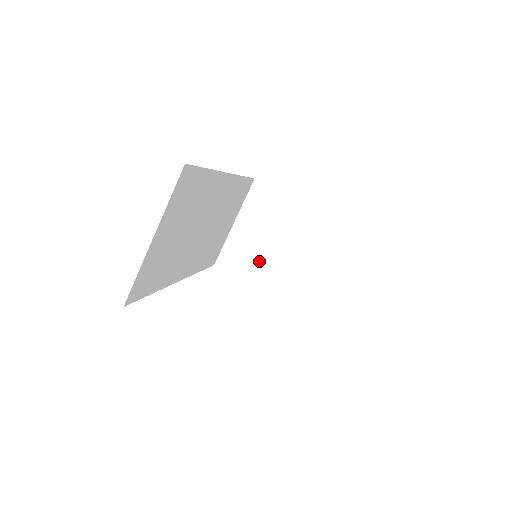
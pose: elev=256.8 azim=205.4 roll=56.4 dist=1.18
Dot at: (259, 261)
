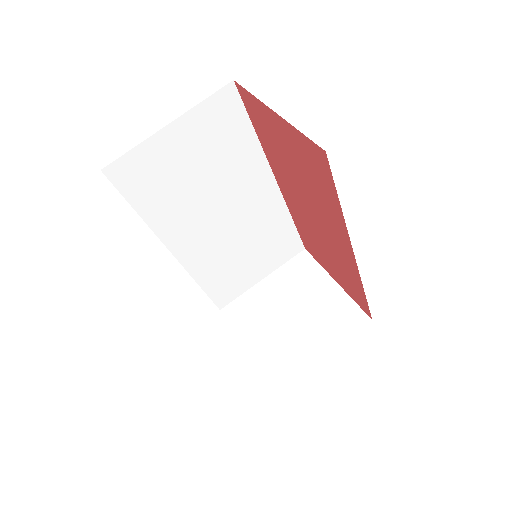
Dot at: (265, 324)
